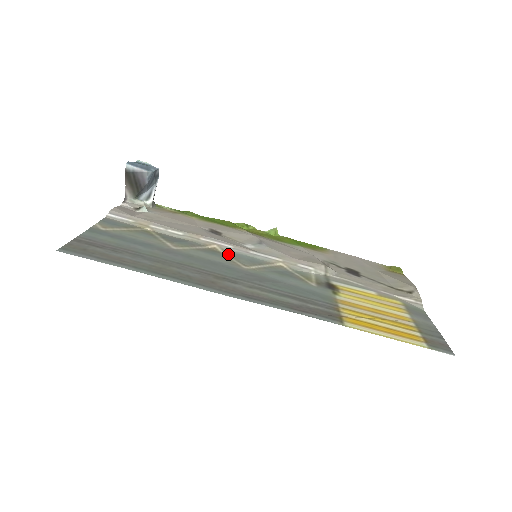
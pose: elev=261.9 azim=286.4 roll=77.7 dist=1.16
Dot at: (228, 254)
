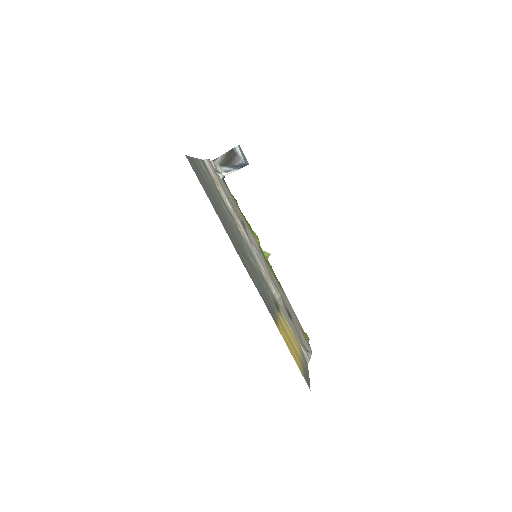
Dot at: (244, 241)
